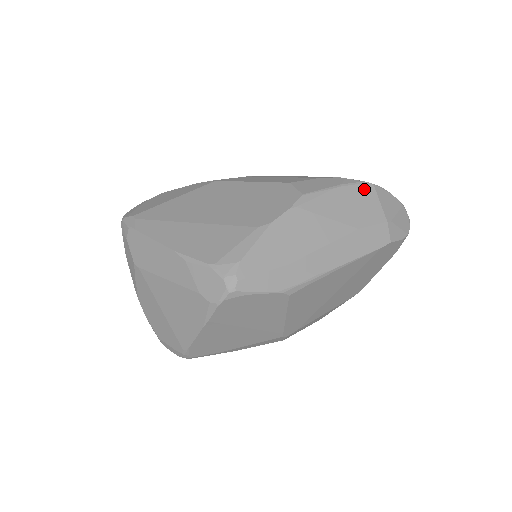
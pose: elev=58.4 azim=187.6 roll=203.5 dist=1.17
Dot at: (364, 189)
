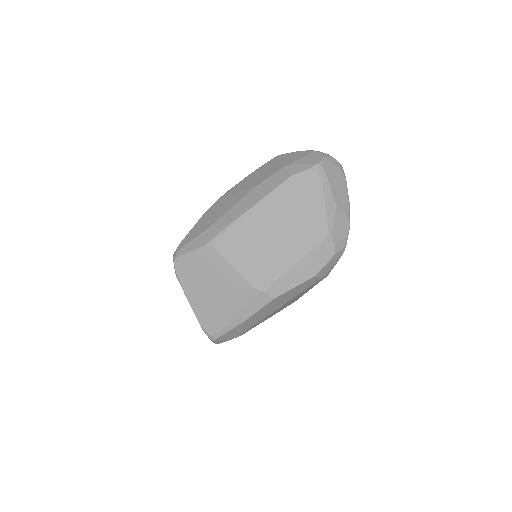
Dot at: (271, 162)
